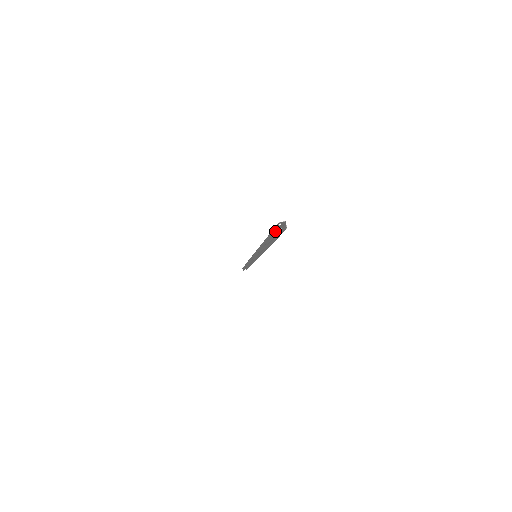
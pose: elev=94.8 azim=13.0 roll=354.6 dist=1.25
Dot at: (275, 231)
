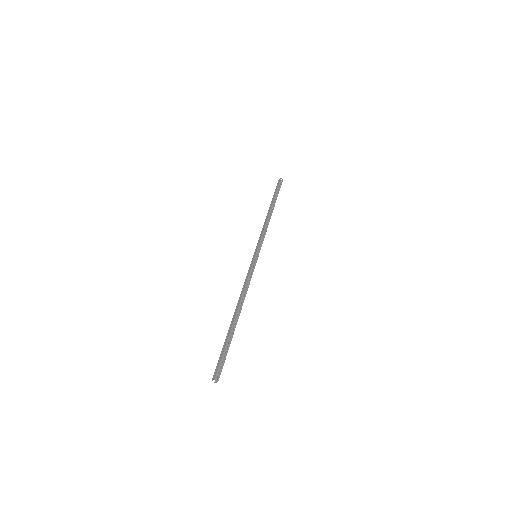
Dot at: (219, 363)
